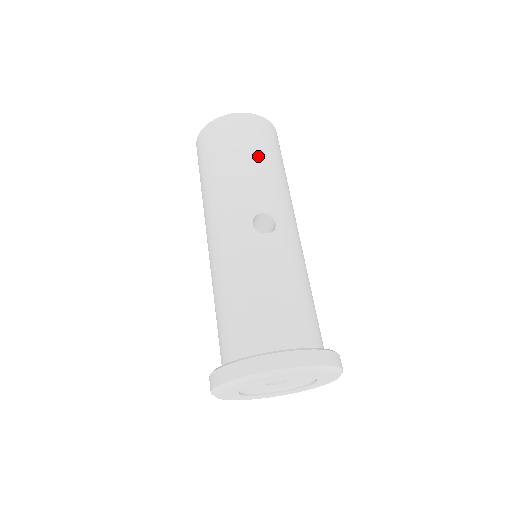
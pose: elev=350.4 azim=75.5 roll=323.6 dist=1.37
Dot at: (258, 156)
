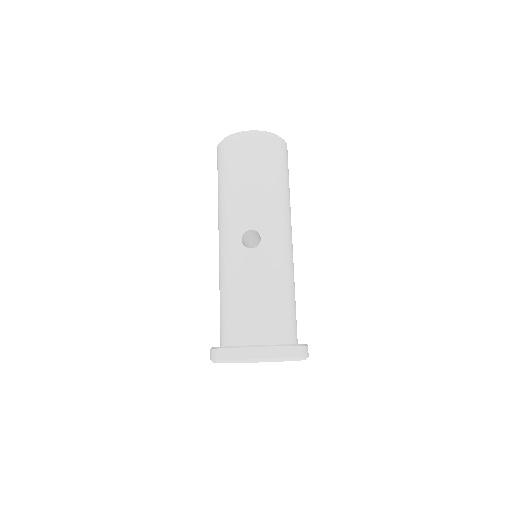
Dot at: (254, 175)
